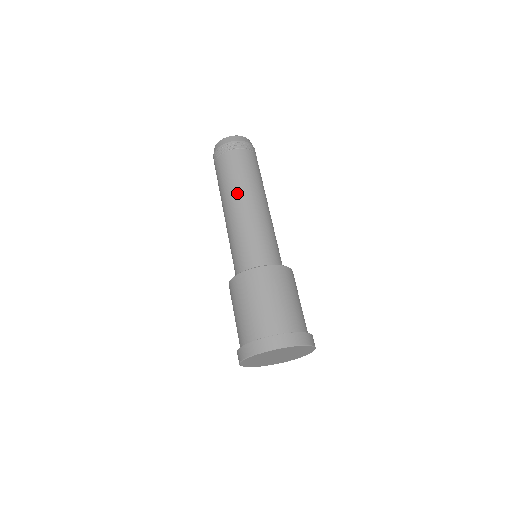
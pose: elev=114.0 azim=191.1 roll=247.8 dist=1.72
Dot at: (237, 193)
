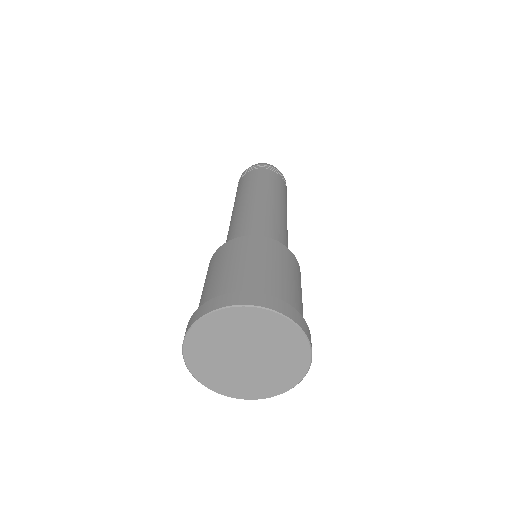
Dot at: (241, 198)
